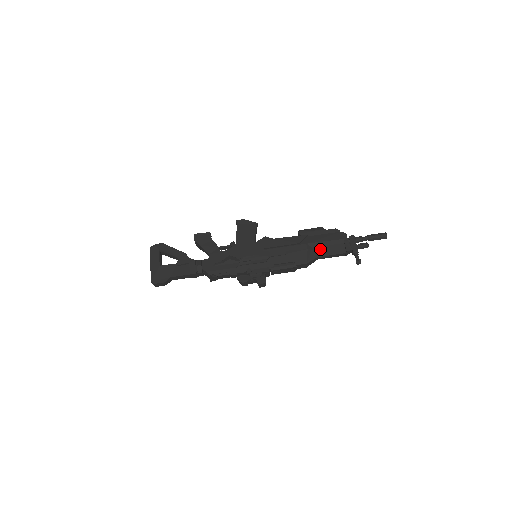
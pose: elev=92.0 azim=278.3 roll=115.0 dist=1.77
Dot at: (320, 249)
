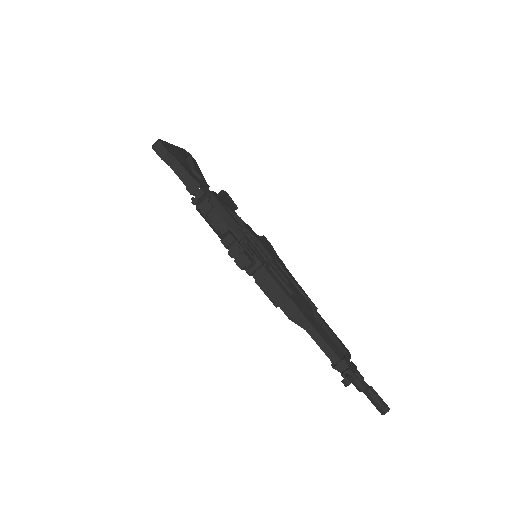
Dot at: (319, 326)
